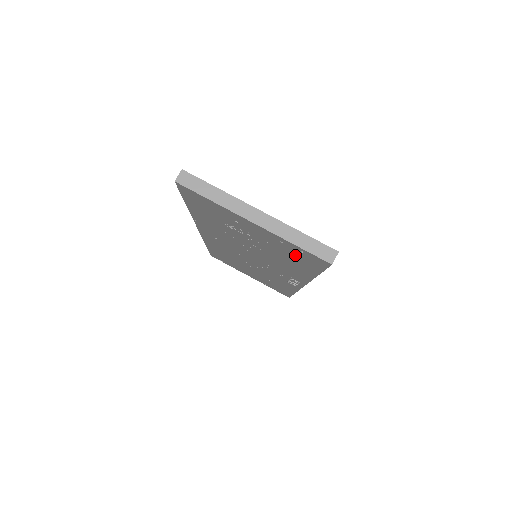
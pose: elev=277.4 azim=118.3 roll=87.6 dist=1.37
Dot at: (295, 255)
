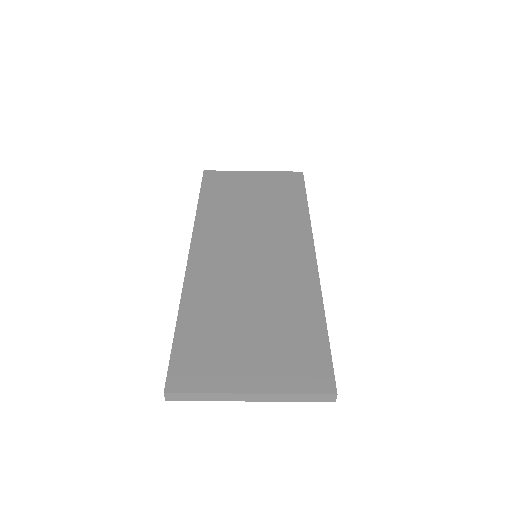
Dot at: occluded
